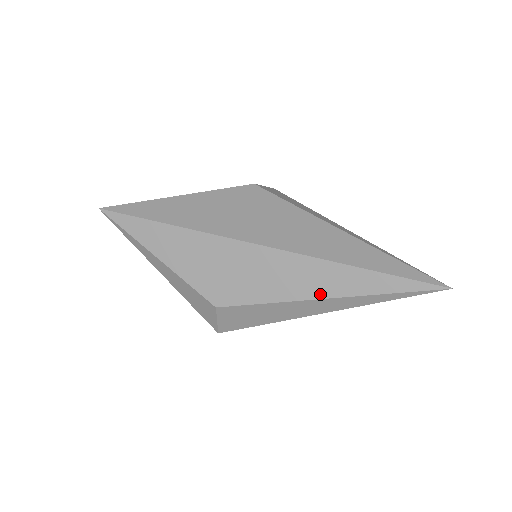
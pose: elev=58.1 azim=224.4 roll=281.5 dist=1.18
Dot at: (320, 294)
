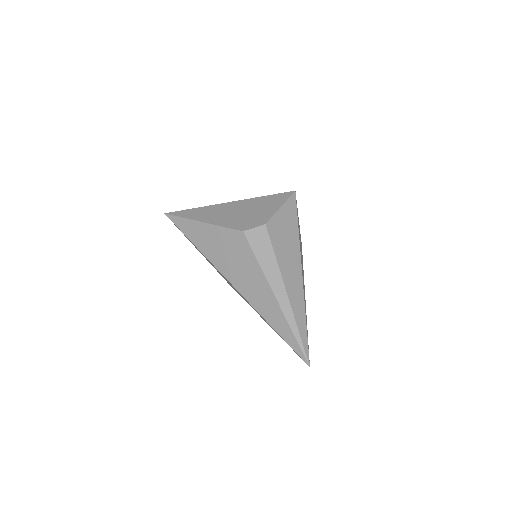
Dot at: (262, 318)
